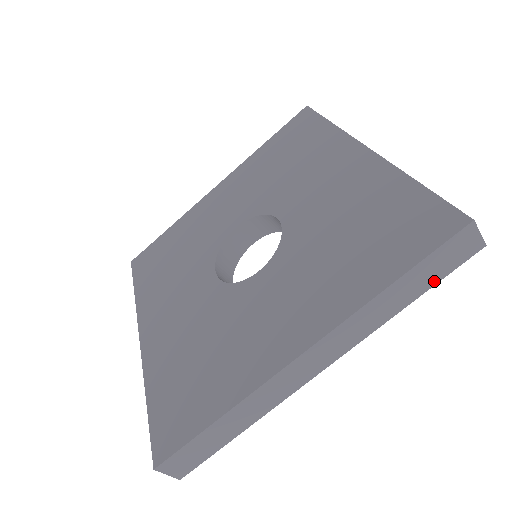
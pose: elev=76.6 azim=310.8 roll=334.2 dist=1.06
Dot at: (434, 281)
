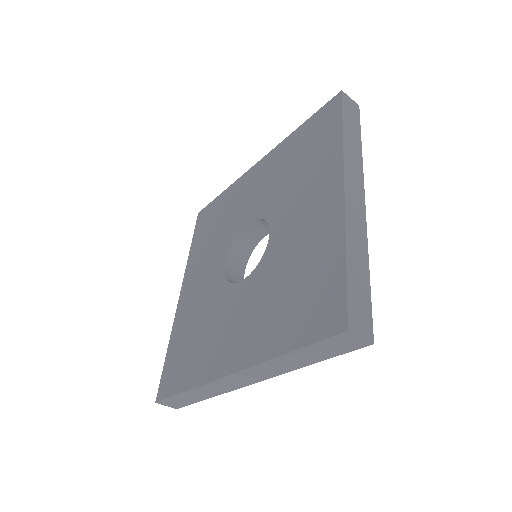
Dot at: (328, 356)
